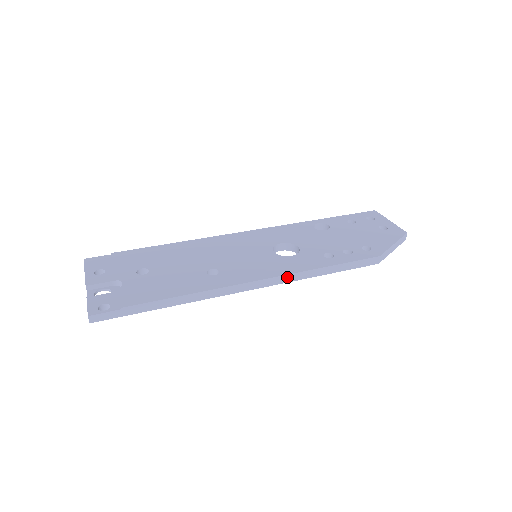
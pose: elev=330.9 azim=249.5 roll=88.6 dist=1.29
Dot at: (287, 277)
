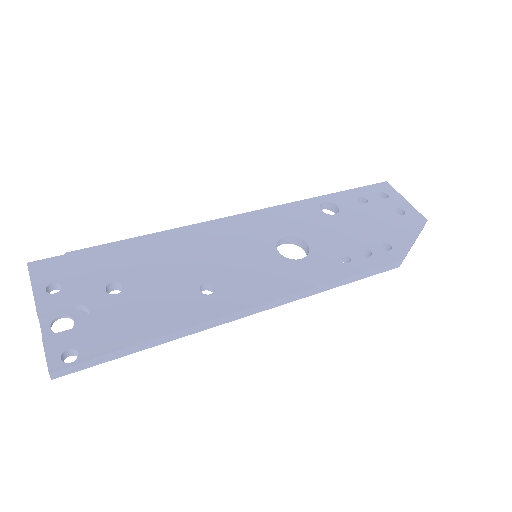
Dot at: (300, 294)
